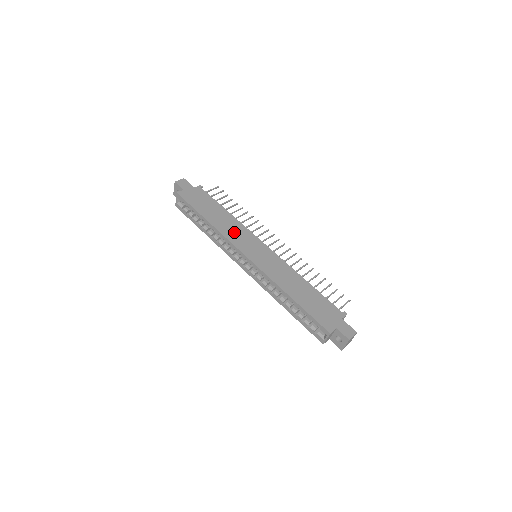
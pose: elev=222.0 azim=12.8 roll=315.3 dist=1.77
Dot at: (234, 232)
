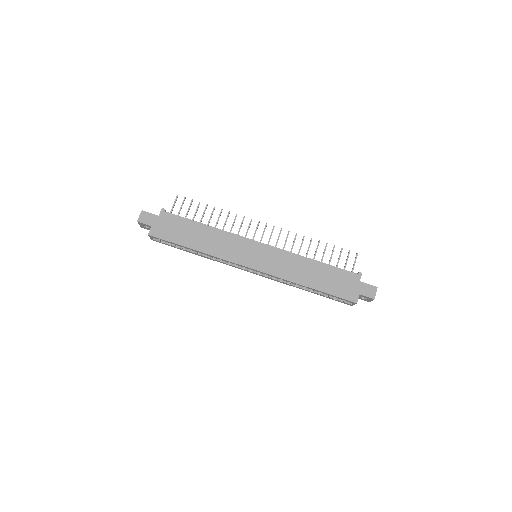
Dot at: (225, 247)
